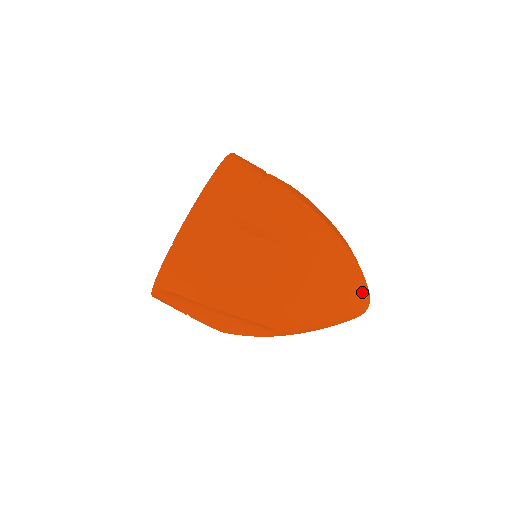
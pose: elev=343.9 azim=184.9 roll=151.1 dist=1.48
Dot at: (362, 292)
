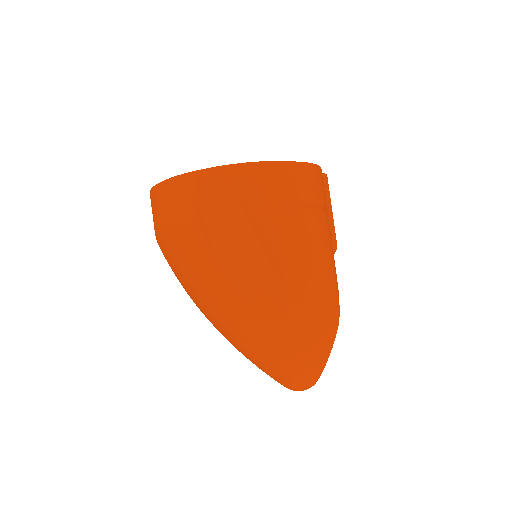
Dot at: (292, 376)
